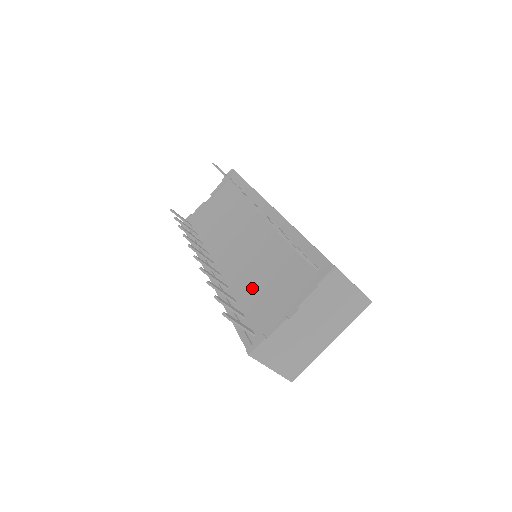
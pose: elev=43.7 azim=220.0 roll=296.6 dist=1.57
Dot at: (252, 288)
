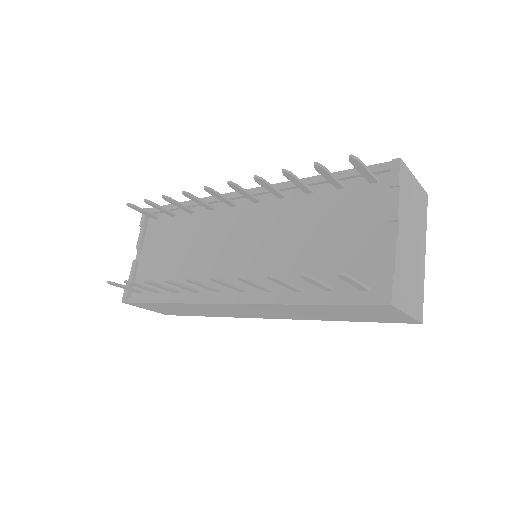
Dot at: (308, 261)
